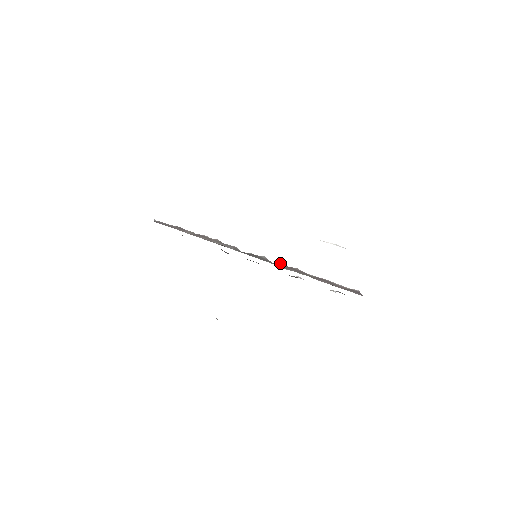
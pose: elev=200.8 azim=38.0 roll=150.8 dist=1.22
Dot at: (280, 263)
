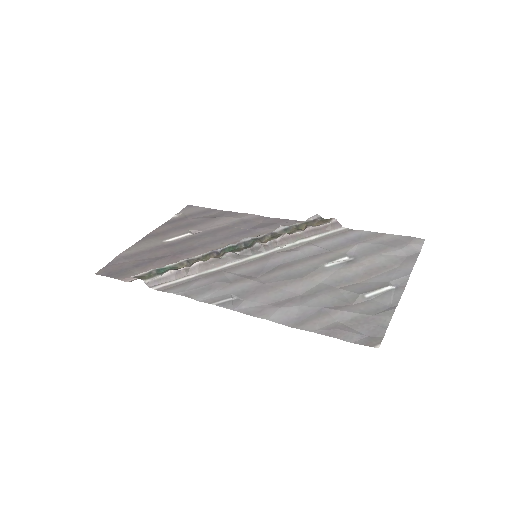
Dot at: (272, 241)
